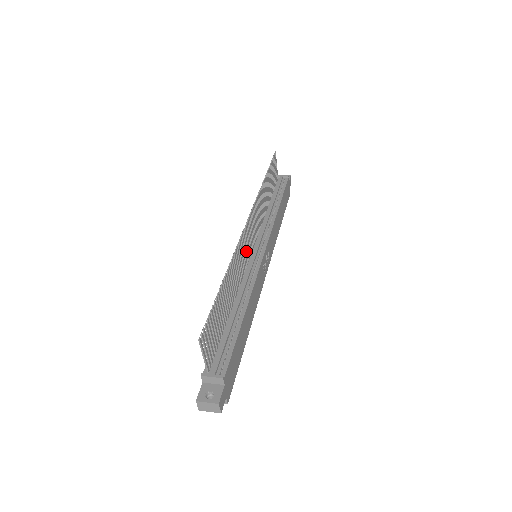
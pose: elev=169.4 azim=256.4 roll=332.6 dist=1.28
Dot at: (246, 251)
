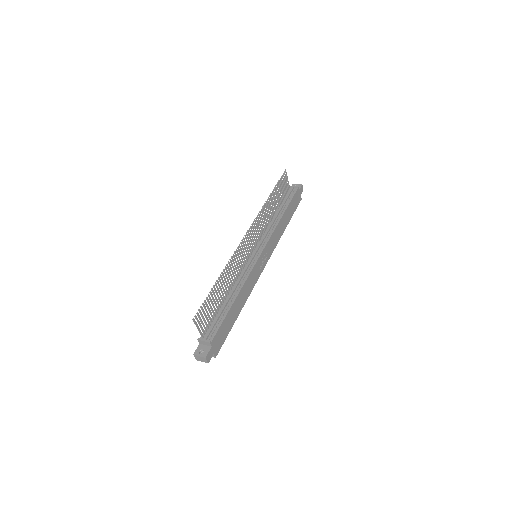
Dot at: (245, 255)
